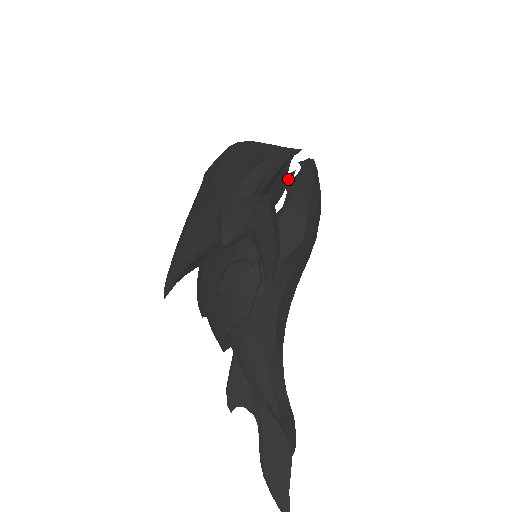
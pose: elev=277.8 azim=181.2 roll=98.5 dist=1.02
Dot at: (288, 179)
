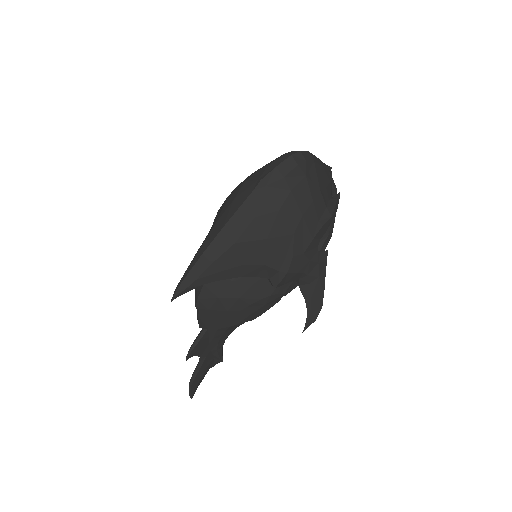
Dot at: occluded
